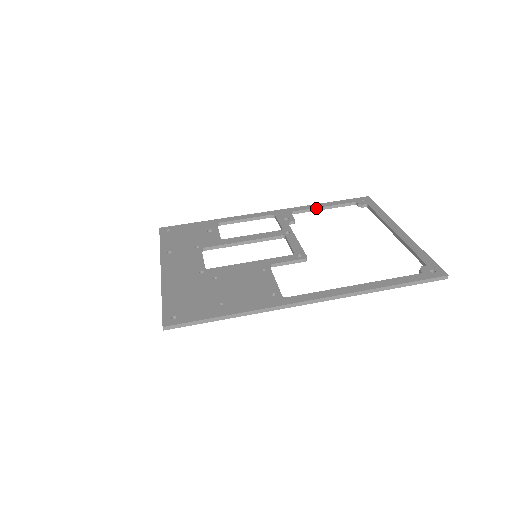
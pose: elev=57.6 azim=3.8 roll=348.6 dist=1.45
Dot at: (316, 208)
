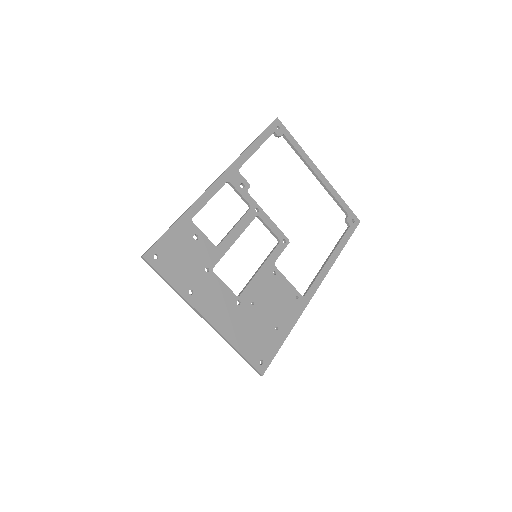
Dot at: occluded
